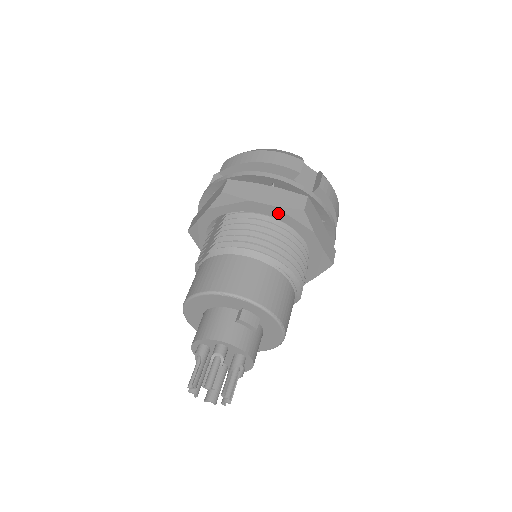
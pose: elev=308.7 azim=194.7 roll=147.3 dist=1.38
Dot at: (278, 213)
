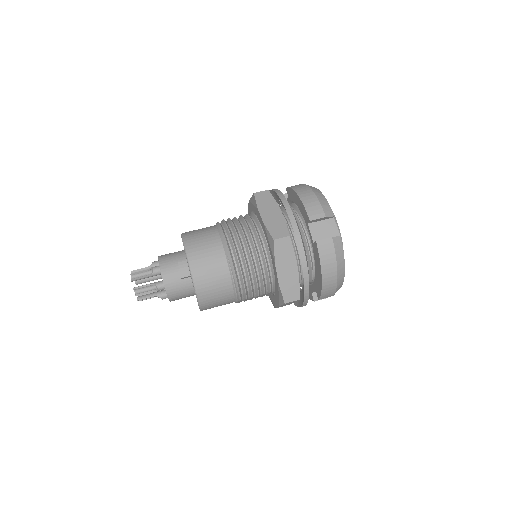
Dot at: (265, 231)
